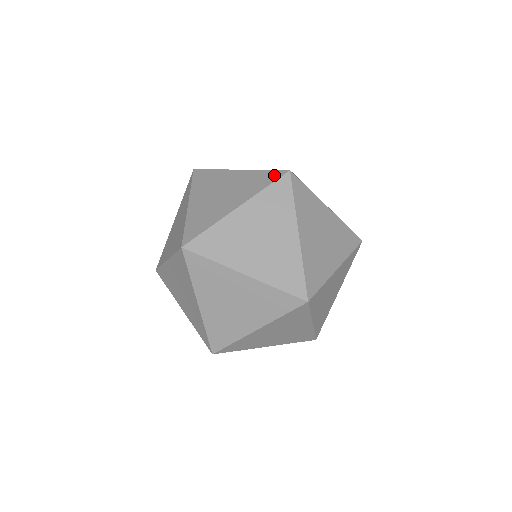
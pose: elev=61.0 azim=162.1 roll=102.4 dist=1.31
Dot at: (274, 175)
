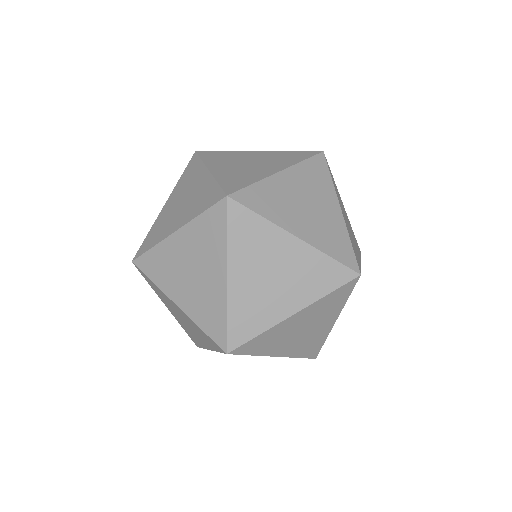
Dot at: (307, 153)
